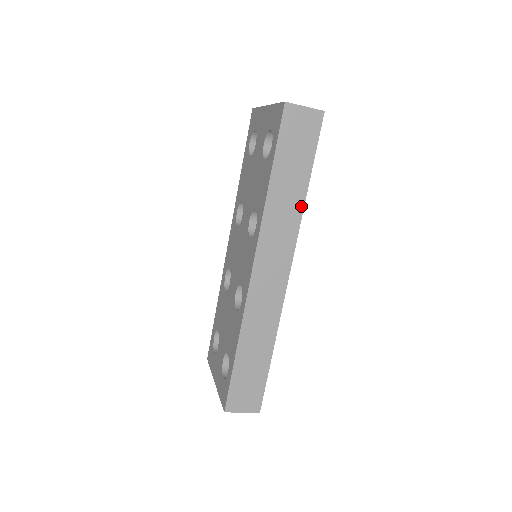
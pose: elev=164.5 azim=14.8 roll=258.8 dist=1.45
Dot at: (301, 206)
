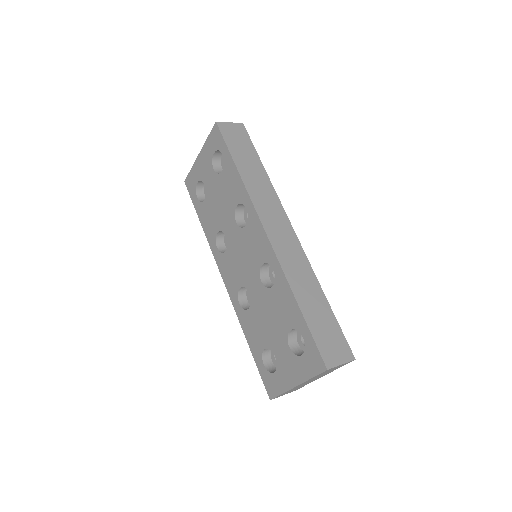
Dot at: (268, 180)
